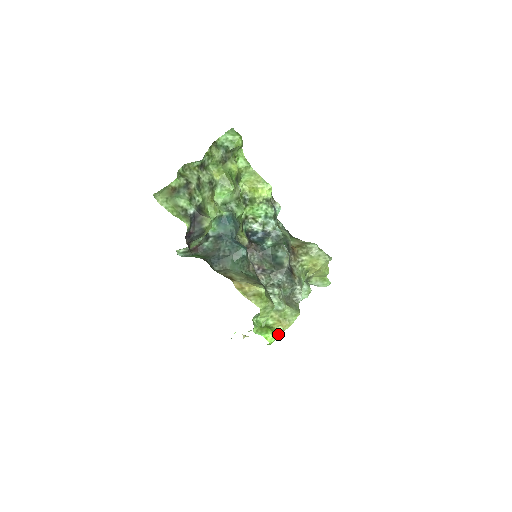
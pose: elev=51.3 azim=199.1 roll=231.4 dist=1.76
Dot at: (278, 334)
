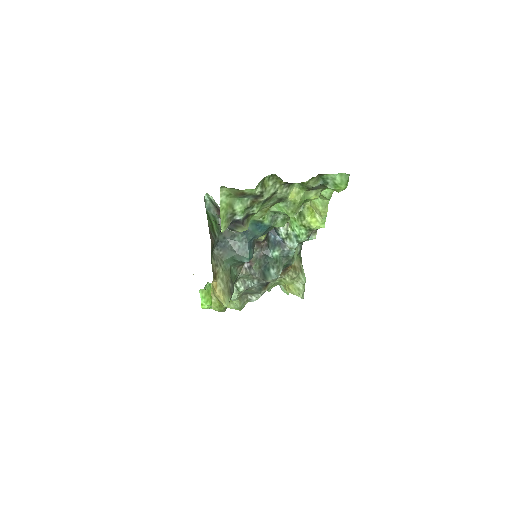
Dot at: occluded
